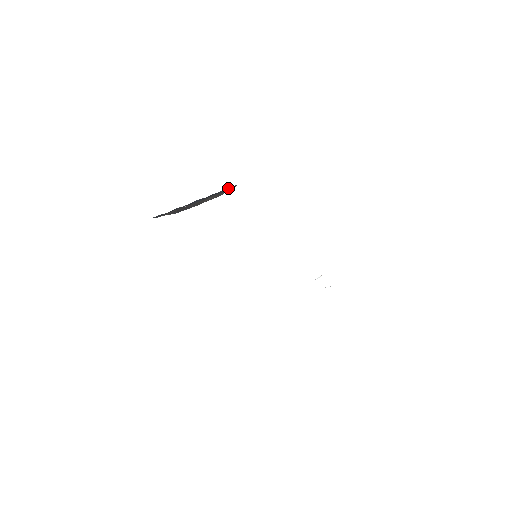
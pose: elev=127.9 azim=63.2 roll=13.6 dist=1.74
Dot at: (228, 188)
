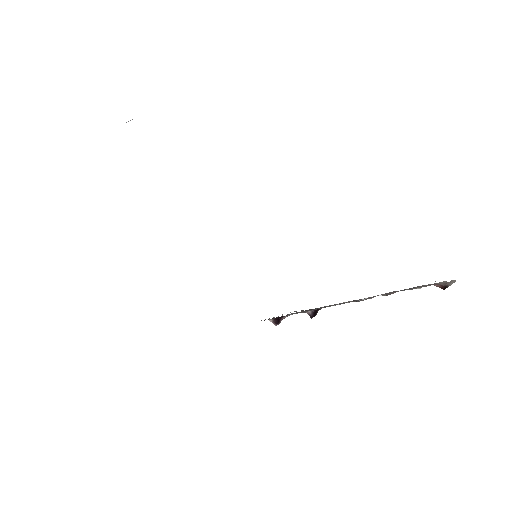
Dot at: occluded
